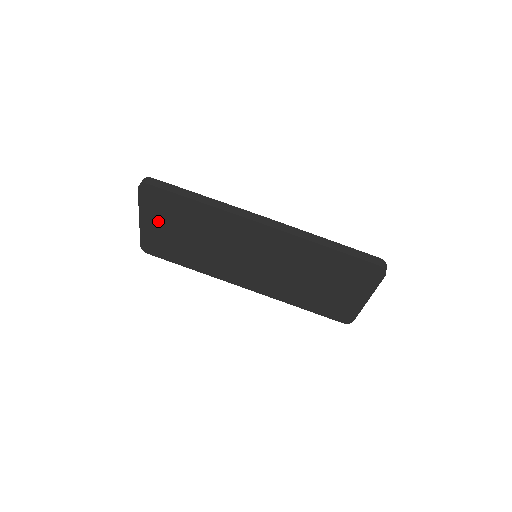
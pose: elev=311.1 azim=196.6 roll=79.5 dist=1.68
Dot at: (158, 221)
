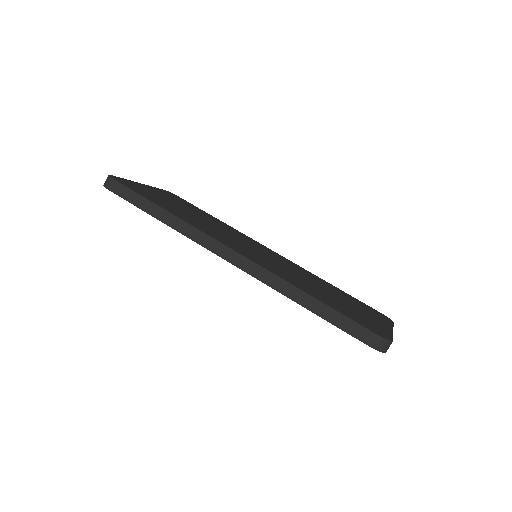
Dot at: occluded
